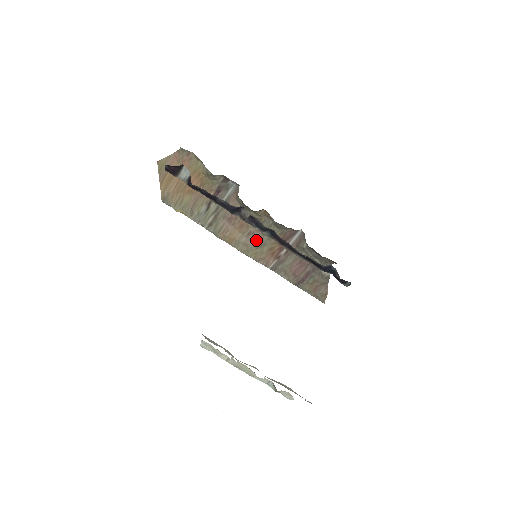
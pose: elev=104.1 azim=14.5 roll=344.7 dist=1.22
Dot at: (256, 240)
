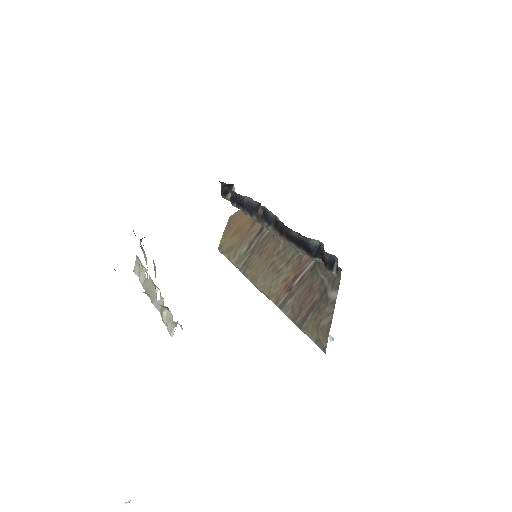
Dot at: (275, 270)
